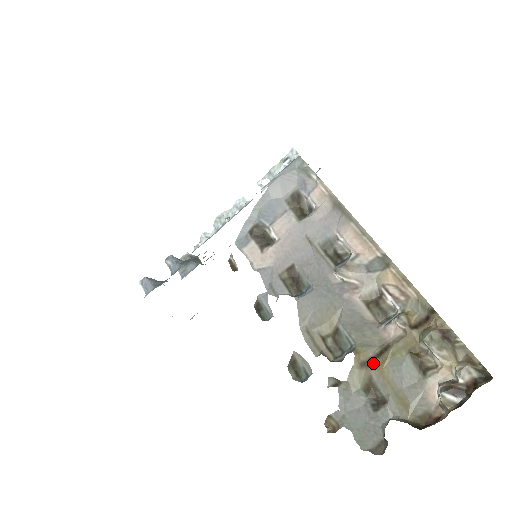
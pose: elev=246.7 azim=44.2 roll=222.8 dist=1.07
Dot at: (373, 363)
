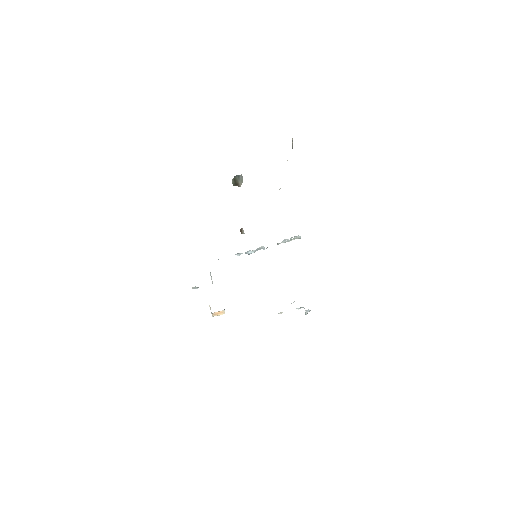
Dot at: occluded
